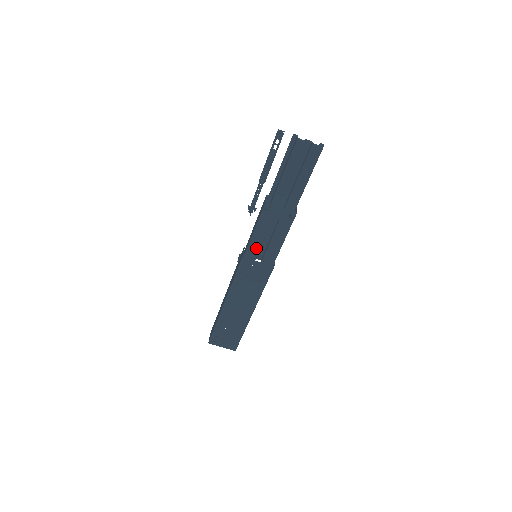
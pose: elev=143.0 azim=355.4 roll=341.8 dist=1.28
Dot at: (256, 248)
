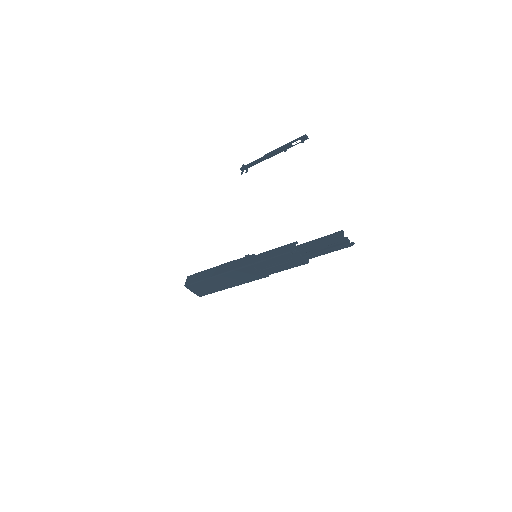
Dot at: (266, 264)
